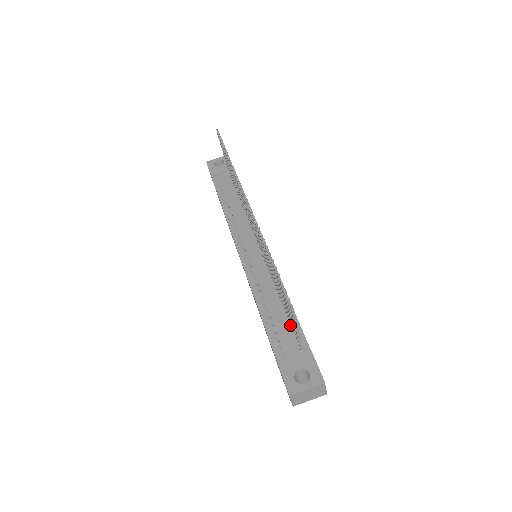
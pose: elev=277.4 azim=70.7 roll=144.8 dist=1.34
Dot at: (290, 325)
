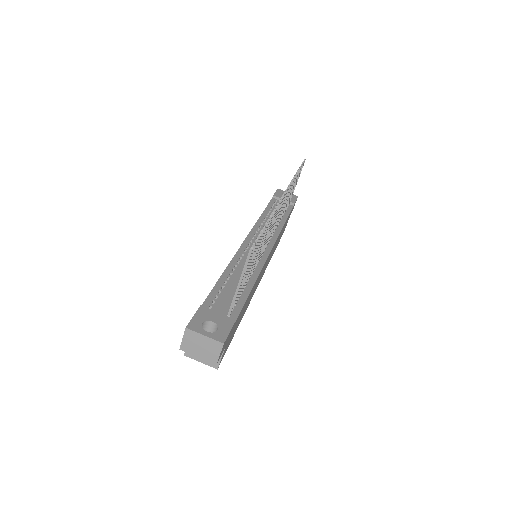
Dot at: occluded
